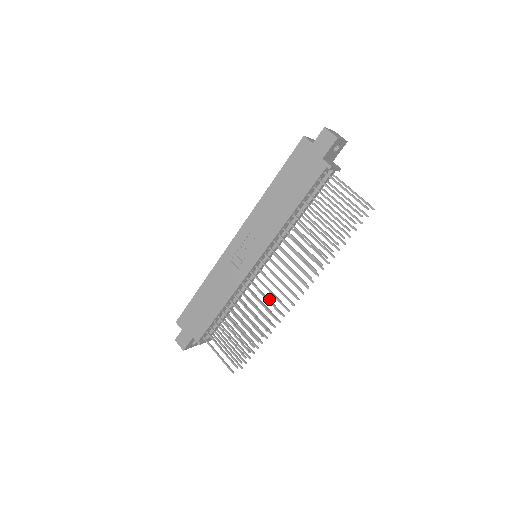
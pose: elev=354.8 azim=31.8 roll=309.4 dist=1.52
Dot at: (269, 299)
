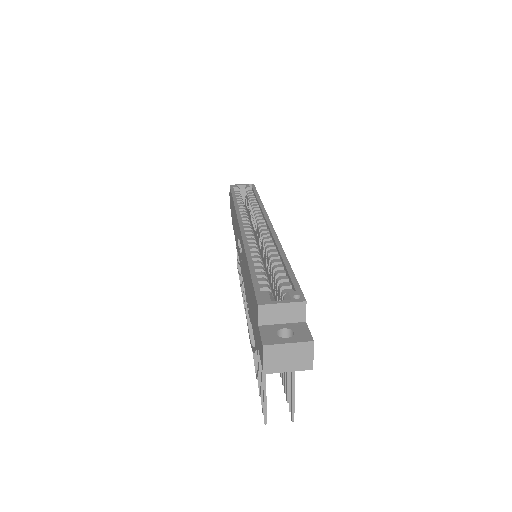
Dot at: occluded
